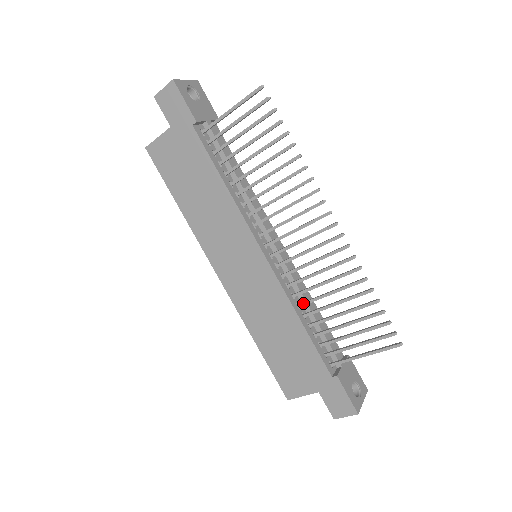
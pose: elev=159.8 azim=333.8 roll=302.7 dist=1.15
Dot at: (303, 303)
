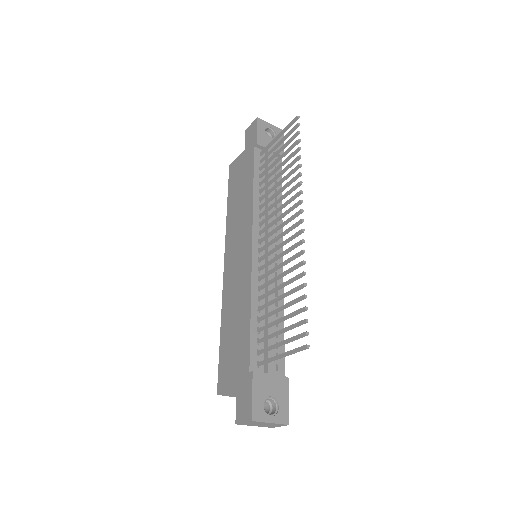
Dot at: (261, 295)
